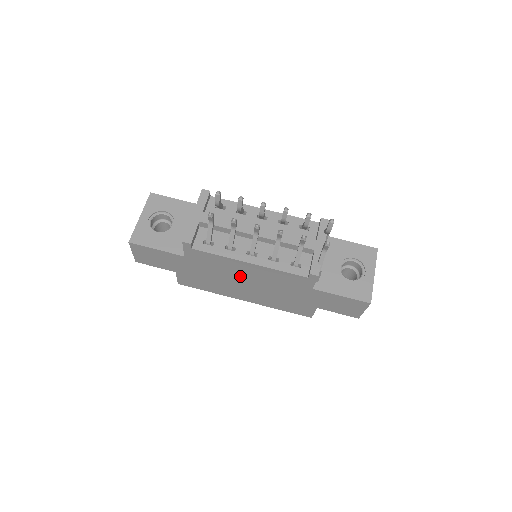
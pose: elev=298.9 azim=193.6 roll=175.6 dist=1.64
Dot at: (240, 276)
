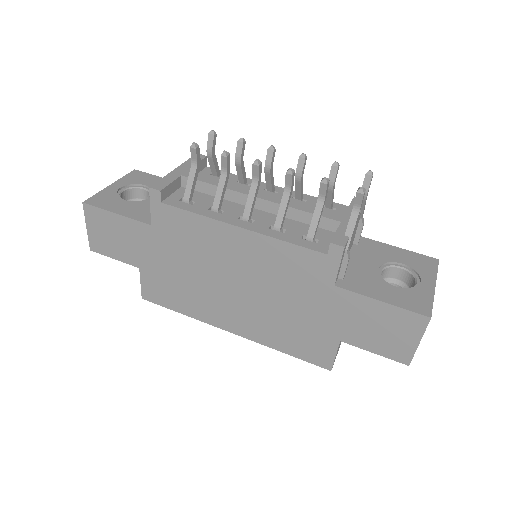
Dot at: (226, 266)
